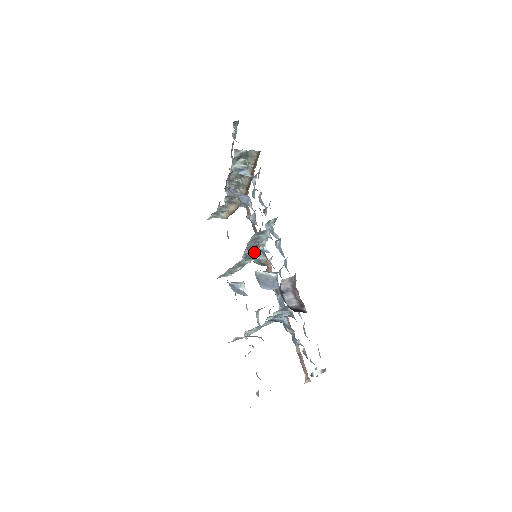
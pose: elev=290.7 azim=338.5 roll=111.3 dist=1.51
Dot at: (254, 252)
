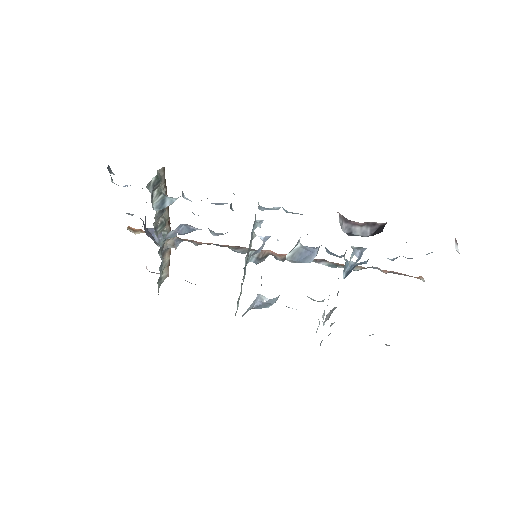
Dot at: (259, 251)
